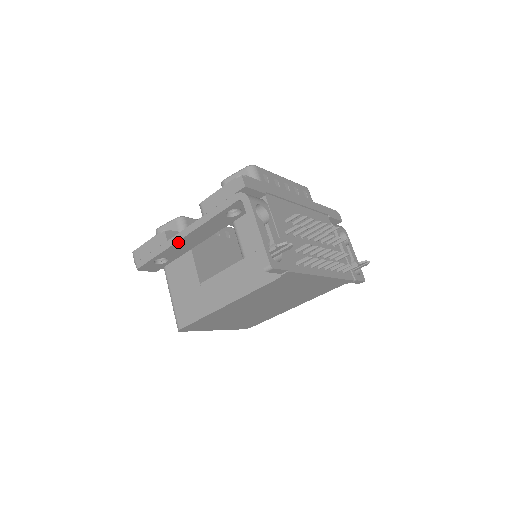
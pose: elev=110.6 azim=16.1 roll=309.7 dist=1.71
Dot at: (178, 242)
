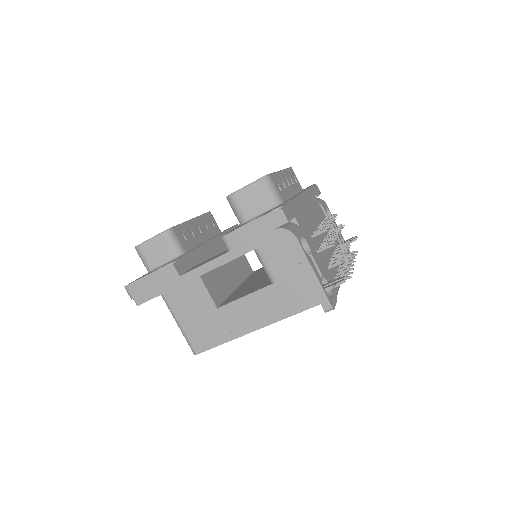
Dot at: (196, 277)
